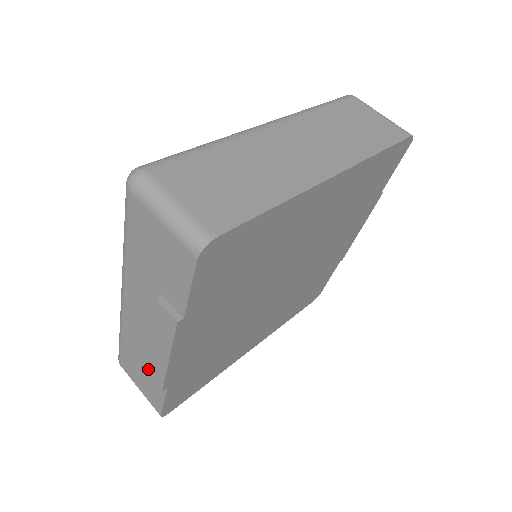
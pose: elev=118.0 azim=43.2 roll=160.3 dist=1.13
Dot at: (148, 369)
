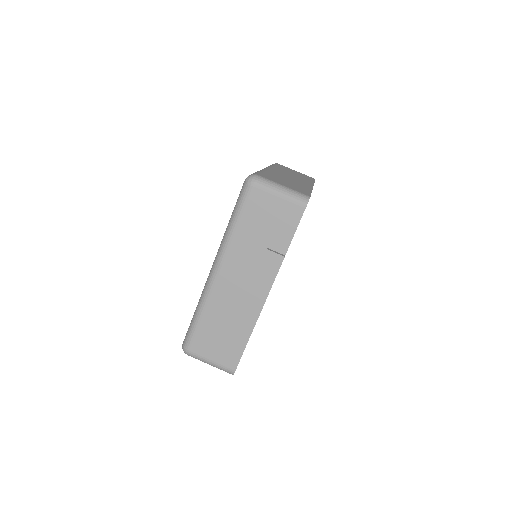
Dot at: (239, 321)
